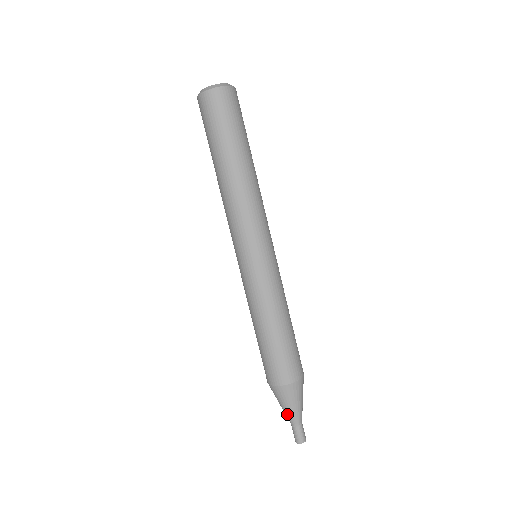
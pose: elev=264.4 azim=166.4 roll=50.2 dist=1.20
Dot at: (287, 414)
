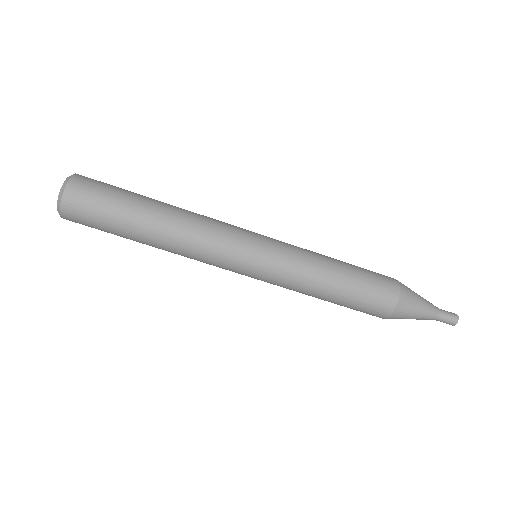
Dot at: occluded
